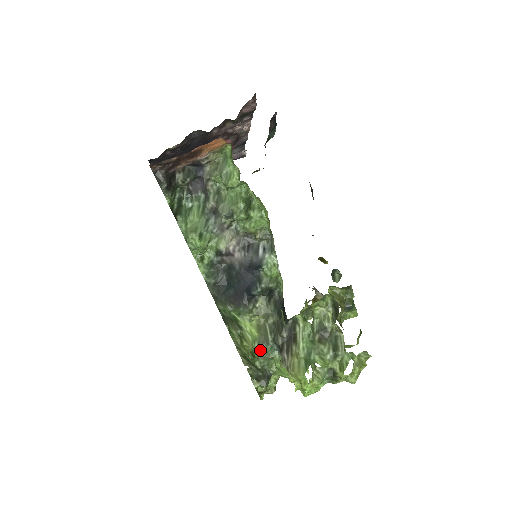
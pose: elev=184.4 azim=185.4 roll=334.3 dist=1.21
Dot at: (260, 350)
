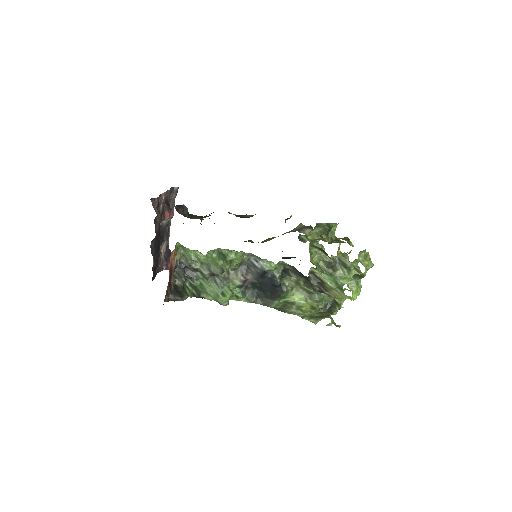
Dot at: (314, 301)
